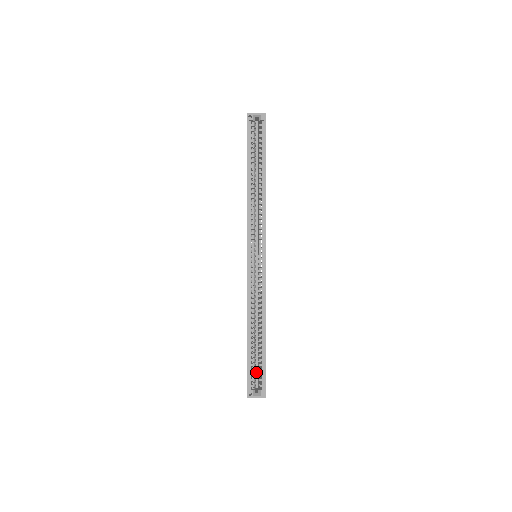
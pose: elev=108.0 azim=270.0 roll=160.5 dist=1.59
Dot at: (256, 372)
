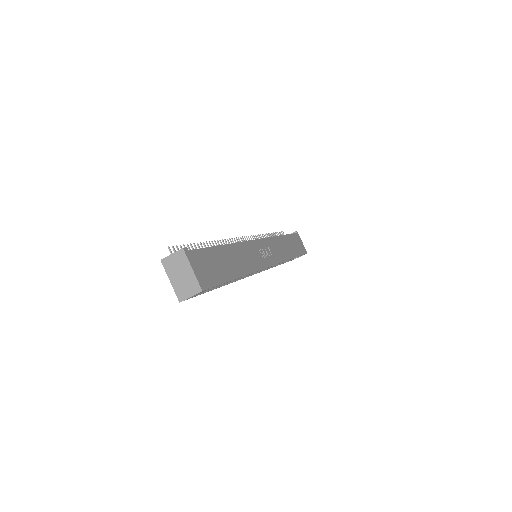
Dot at: occluded
